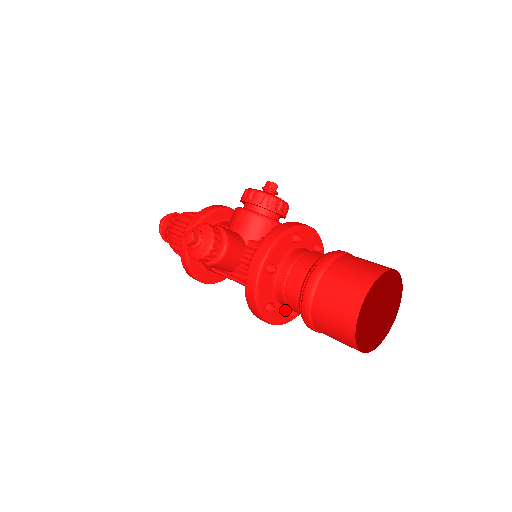
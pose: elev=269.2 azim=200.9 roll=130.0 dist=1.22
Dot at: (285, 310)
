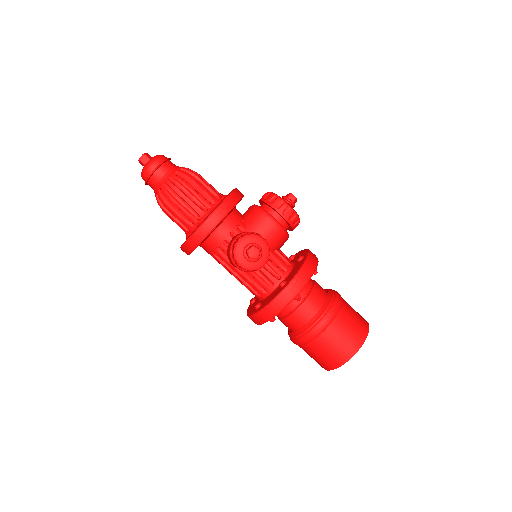
Dot at: occluded
